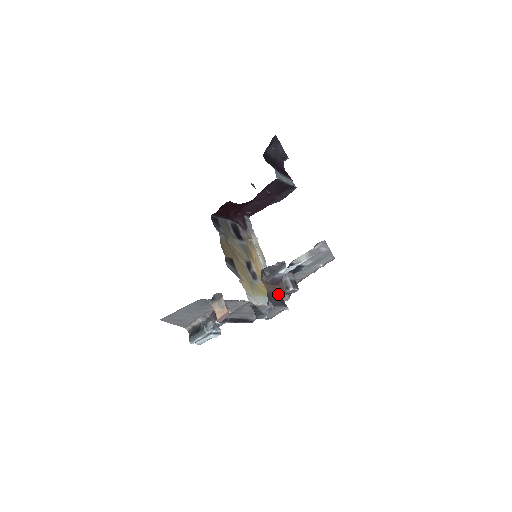
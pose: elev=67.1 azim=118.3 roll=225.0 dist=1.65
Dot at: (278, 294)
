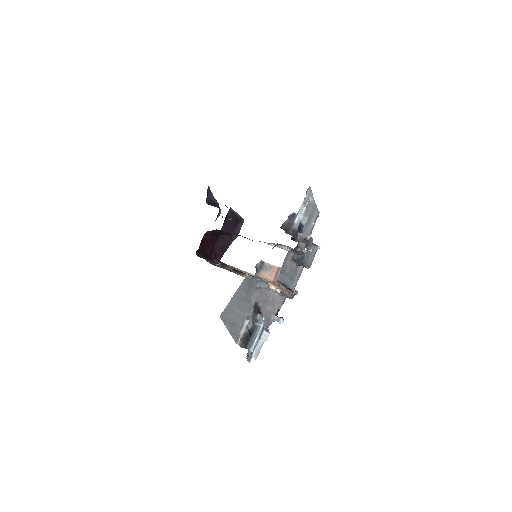
Dot at: occluded
